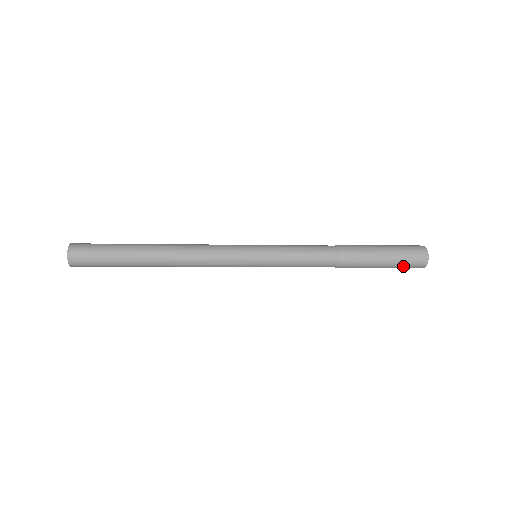
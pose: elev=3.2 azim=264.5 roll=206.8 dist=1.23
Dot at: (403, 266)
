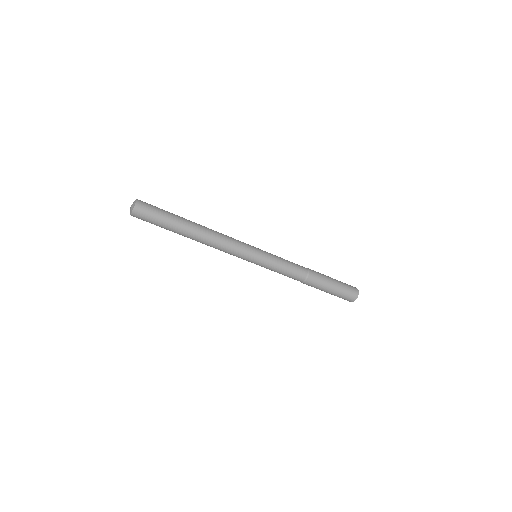
Dot at: (341, 297)
